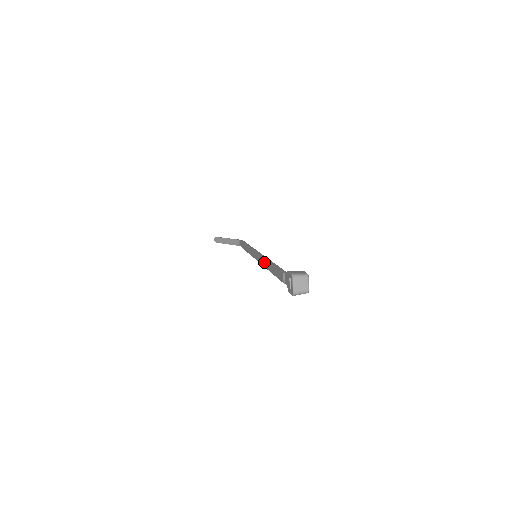
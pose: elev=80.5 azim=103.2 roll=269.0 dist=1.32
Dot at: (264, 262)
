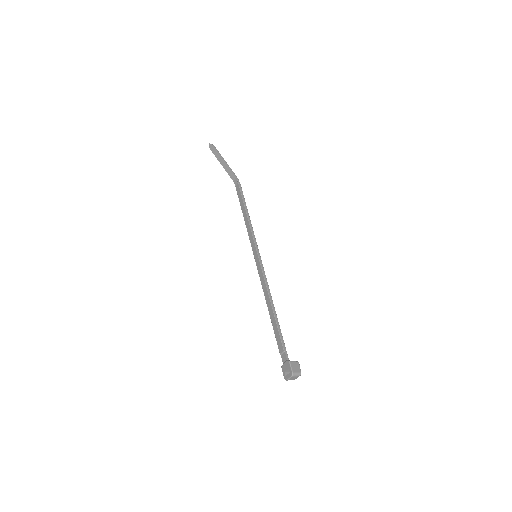
Dot at: (265, 289)
